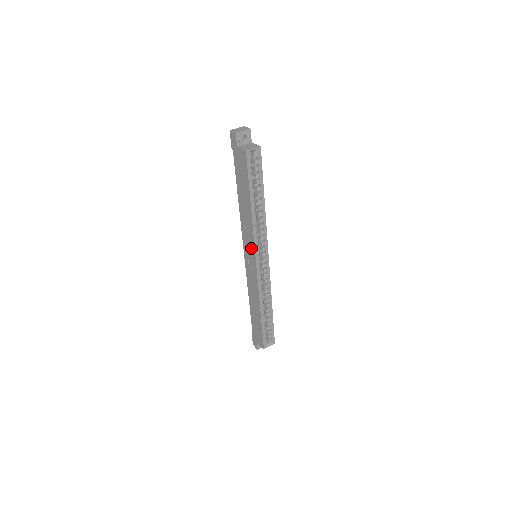
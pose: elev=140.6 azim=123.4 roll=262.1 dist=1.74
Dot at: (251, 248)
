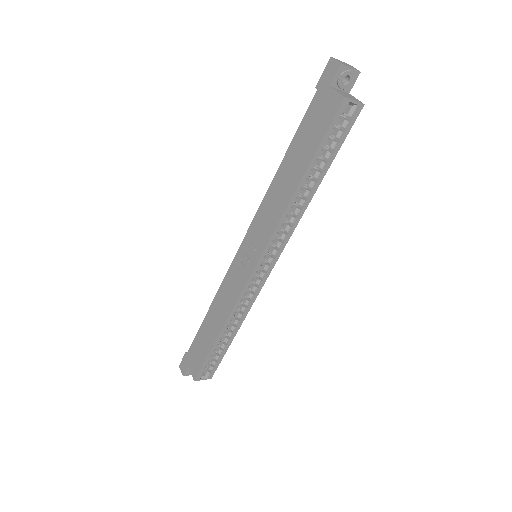
Dot at: (260, 242)
